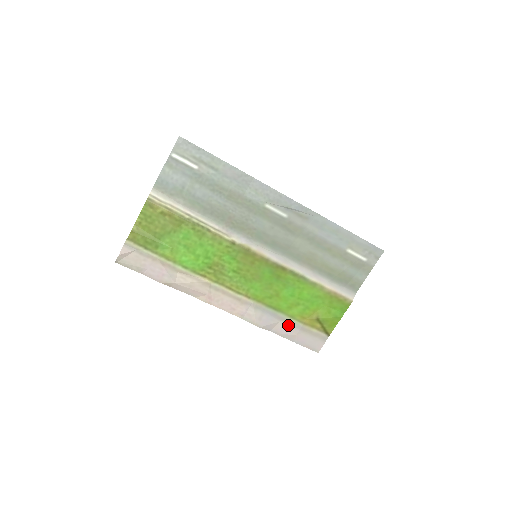
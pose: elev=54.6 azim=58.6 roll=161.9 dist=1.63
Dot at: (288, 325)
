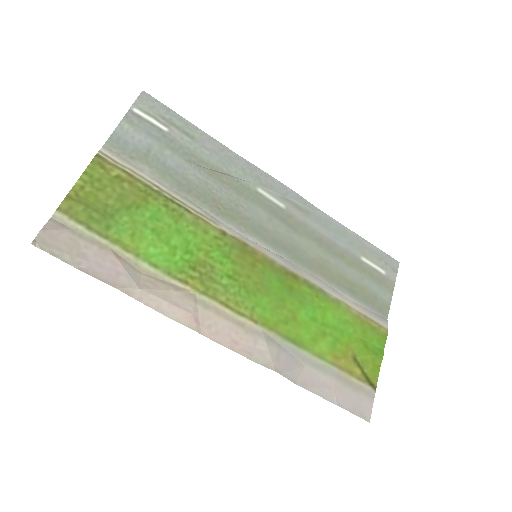
Dot at: (318, 372)
